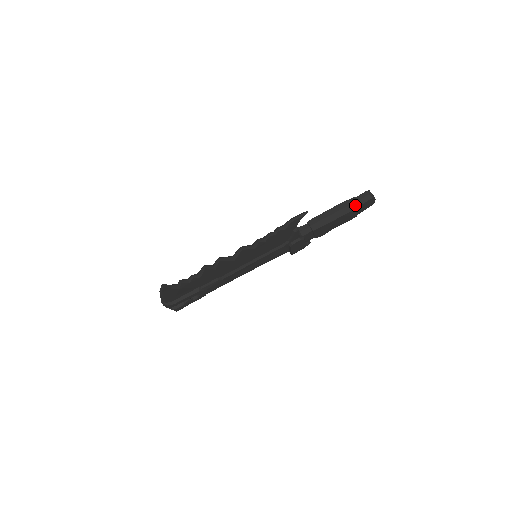
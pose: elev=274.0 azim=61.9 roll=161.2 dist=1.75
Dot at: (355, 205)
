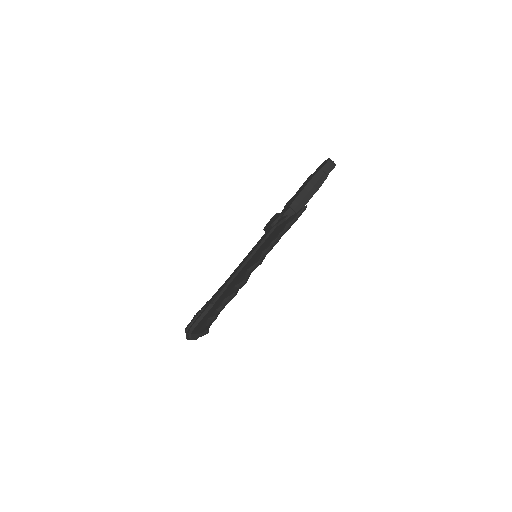
Dot at: (324, 177)
